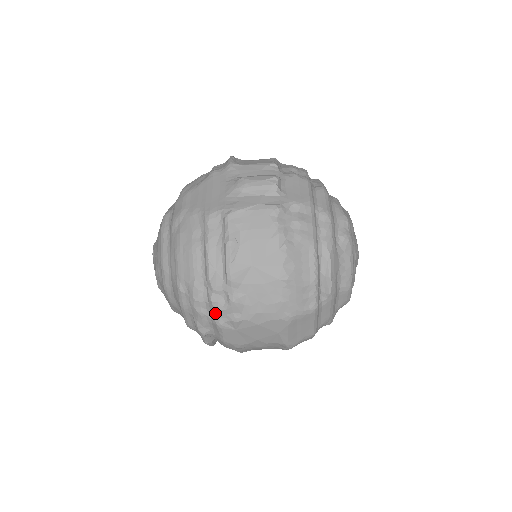
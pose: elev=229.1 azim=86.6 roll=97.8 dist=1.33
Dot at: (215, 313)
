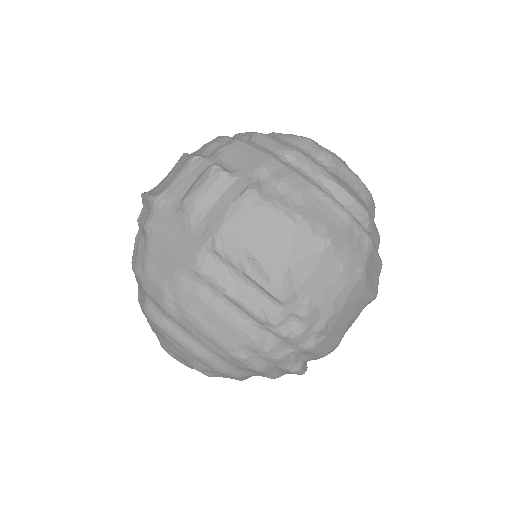
Dot at: (298, 342)
